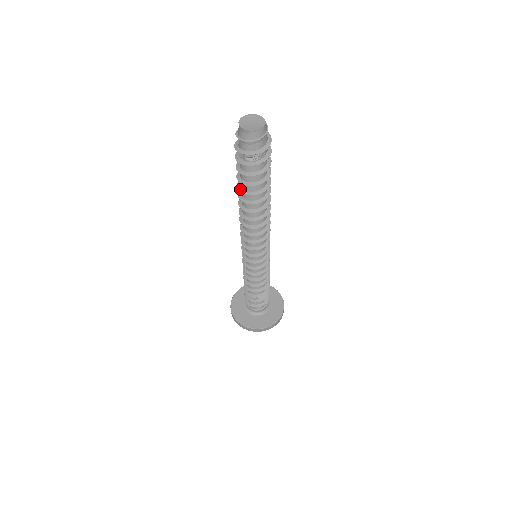
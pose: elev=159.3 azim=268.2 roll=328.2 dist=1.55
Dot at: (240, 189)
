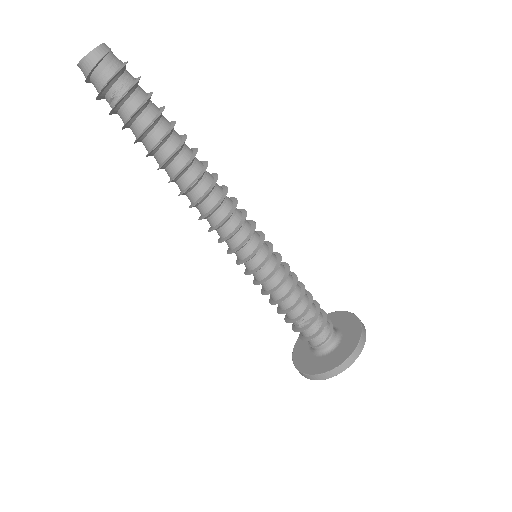
Dot at: occluded
